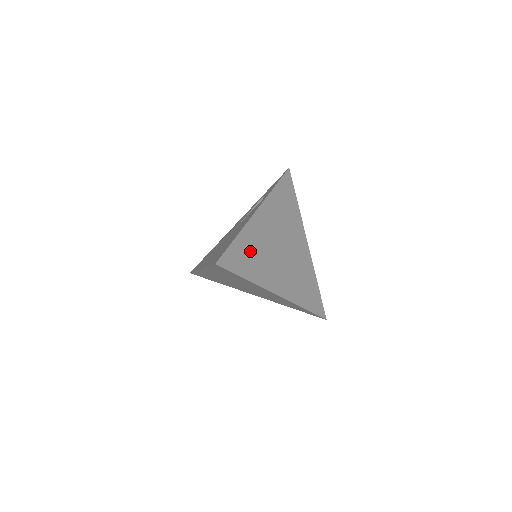
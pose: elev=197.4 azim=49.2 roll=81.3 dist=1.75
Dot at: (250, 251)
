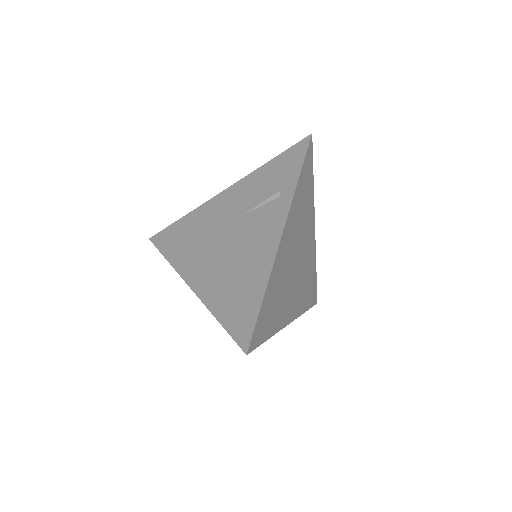
Dot at: (273, 299)
